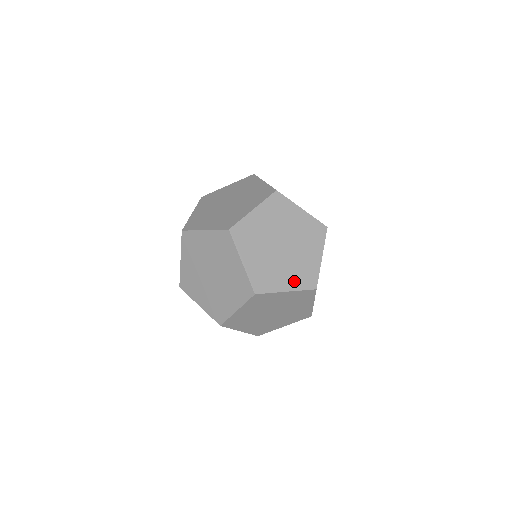
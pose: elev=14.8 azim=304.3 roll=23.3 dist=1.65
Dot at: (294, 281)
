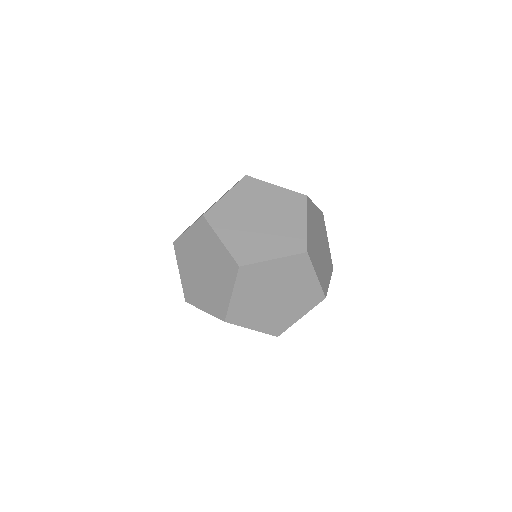
Dot at: (280, 248)
